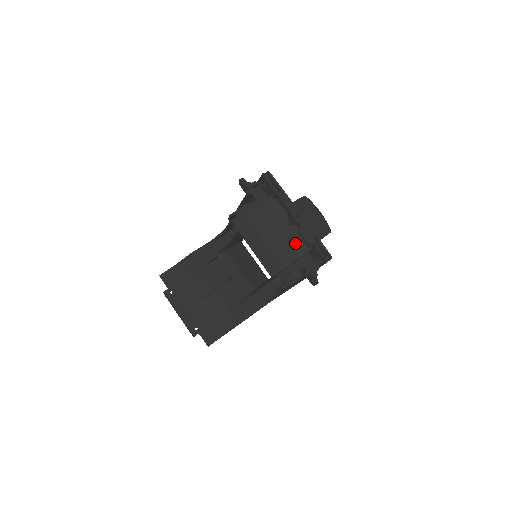
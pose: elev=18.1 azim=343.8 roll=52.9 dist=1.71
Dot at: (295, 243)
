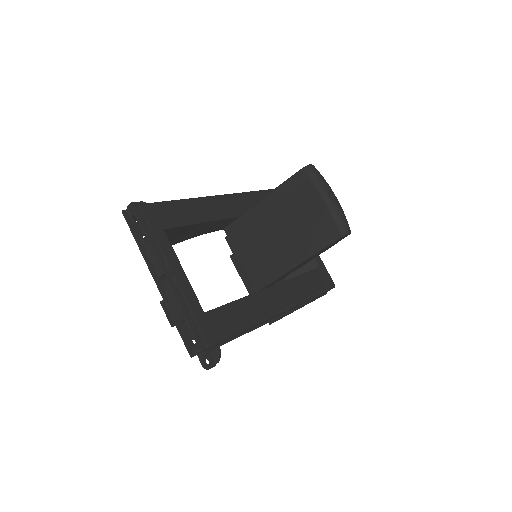
Dot at: occluded
